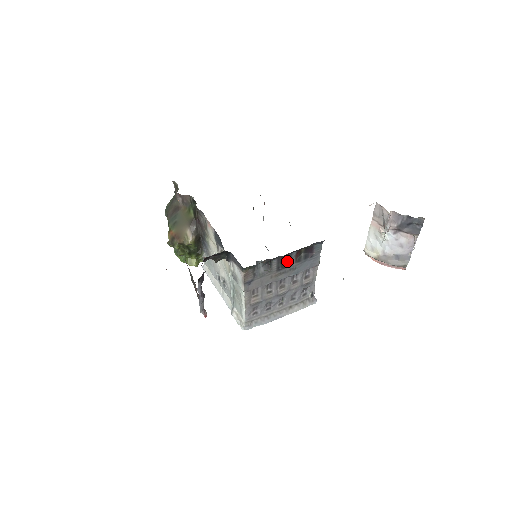
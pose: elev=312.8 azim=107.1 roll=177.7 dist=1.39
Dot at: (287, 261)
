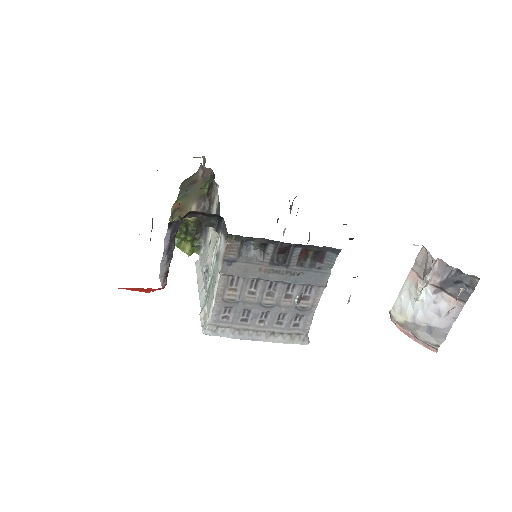
Dot at: (286, 256)
